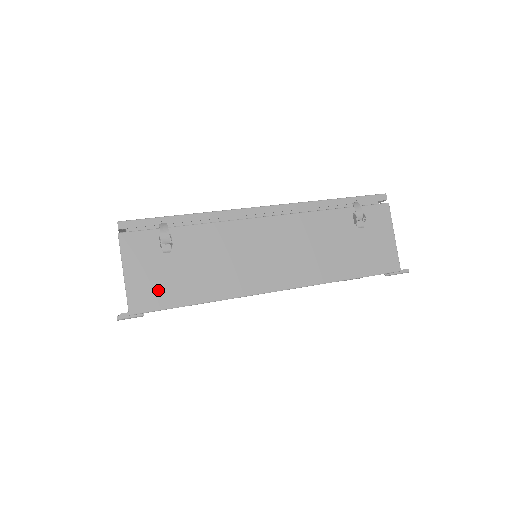
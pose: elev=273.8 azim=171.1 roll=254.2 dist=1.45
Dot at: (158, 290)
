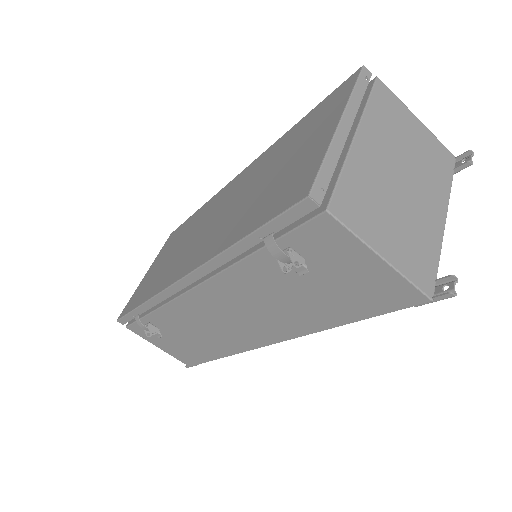
Dot at: (186, 354)
